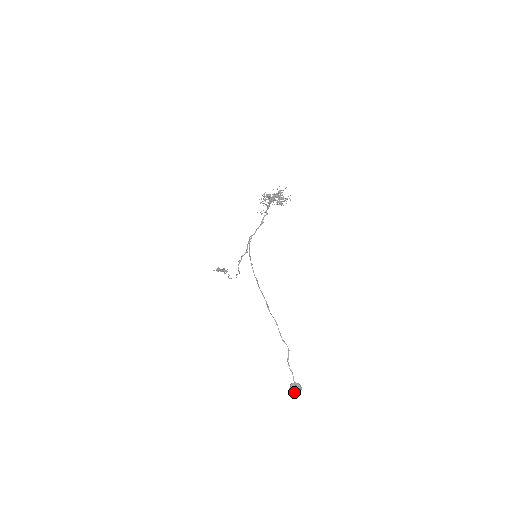
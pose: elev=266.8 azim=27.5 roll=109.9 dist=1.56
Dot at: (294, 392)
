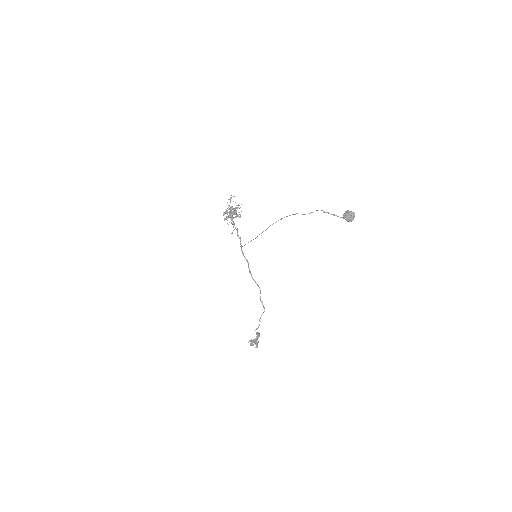
Dot at: (349, 215)
